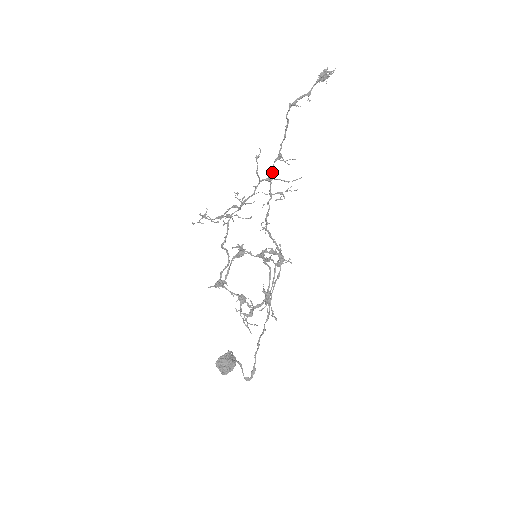
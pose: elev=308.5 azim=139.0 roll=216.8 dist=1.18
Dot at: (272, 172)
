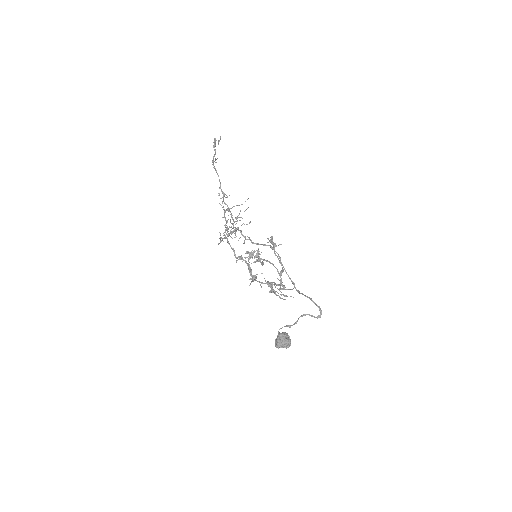
Dot at: (227, 205)
